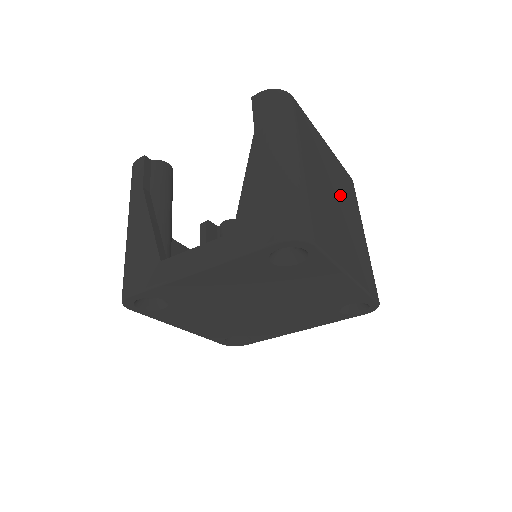
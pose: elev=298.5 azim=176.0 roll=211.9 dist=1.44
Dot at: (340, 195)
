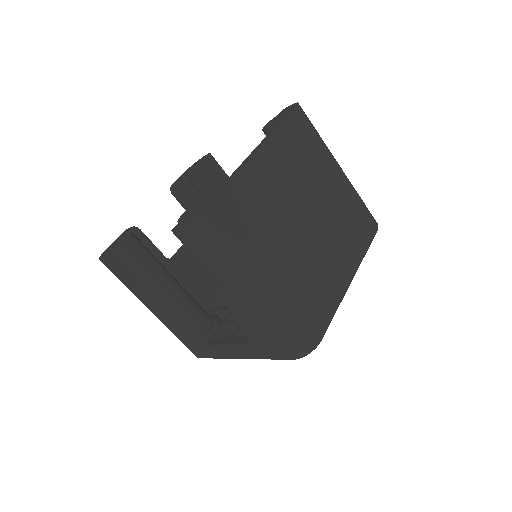
Dot at: (303, 195)
